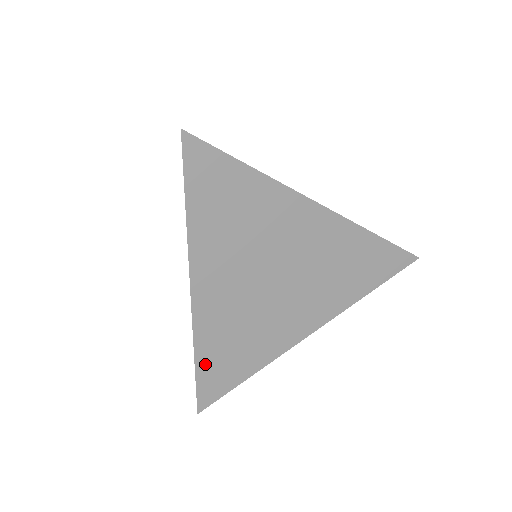
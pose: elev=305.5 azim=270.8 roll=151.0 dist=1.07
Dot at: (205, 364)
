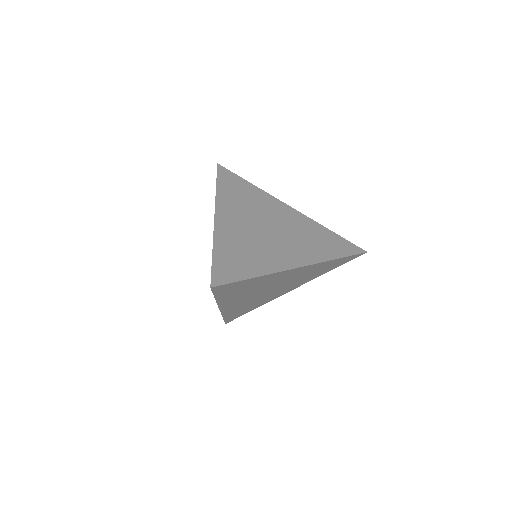
Dot at: (229, 316)
